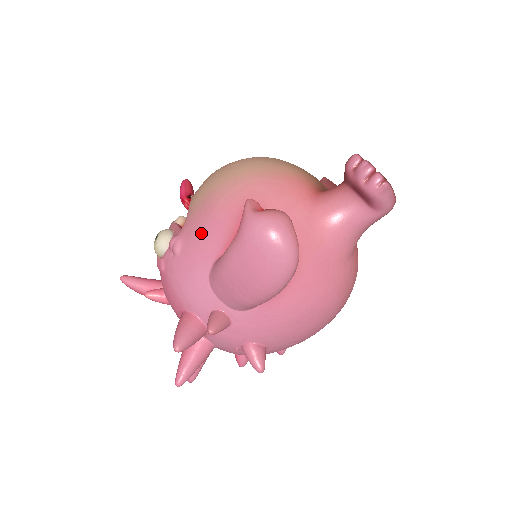
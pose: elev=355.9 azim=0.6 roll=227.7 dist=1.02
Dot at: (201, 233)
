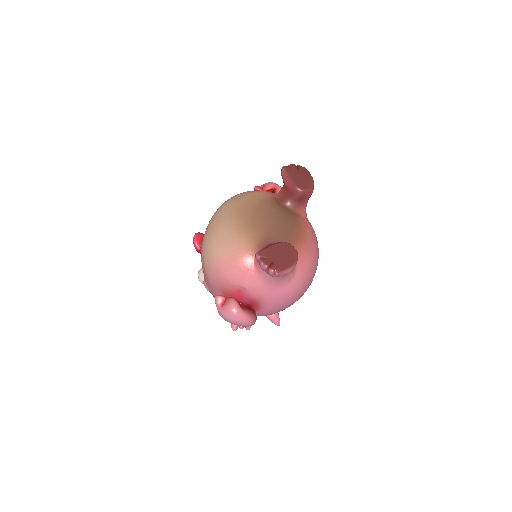
Dot at: (211, 290)
